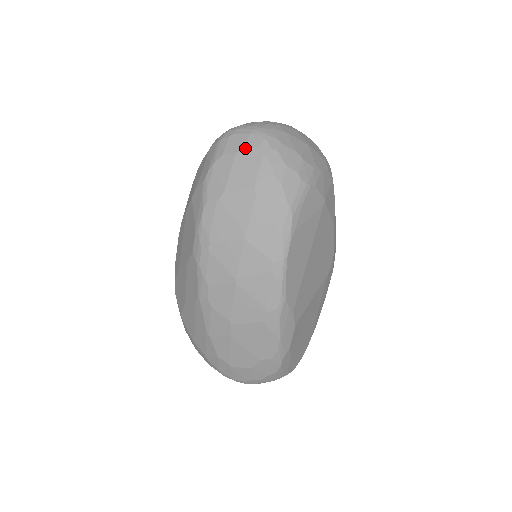
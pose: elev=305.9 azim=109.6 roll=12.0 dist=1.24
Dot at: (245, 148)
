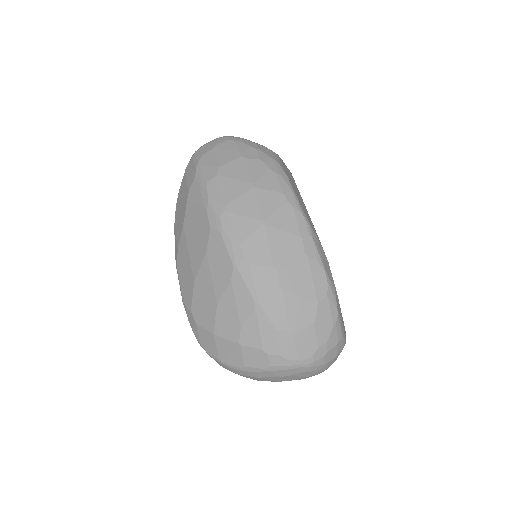
Dot at: (218, 144)
